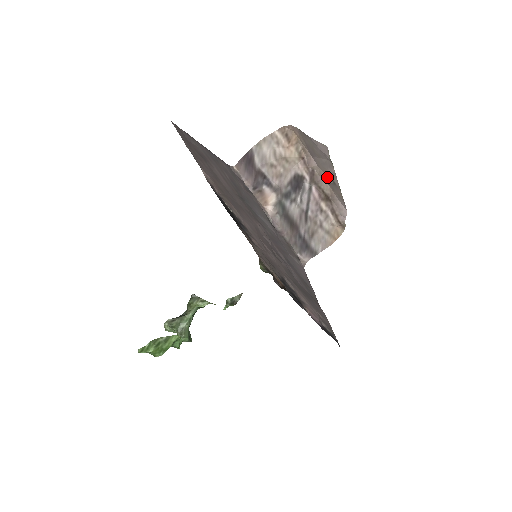
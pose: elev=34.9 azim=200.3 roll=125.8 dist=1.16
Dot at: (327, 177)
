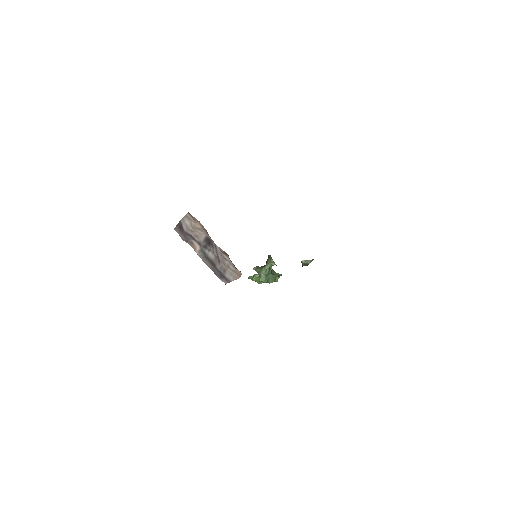
Dot at: occluded
